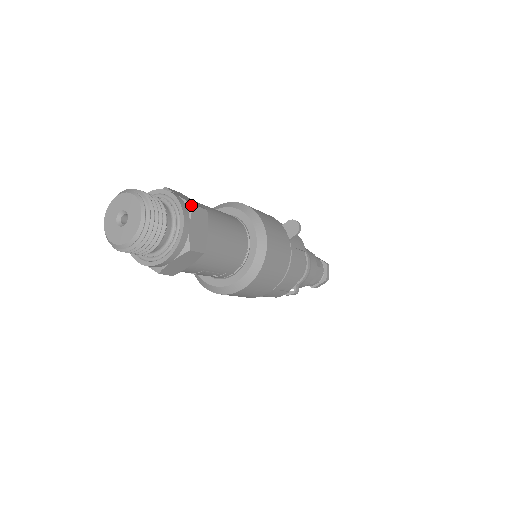
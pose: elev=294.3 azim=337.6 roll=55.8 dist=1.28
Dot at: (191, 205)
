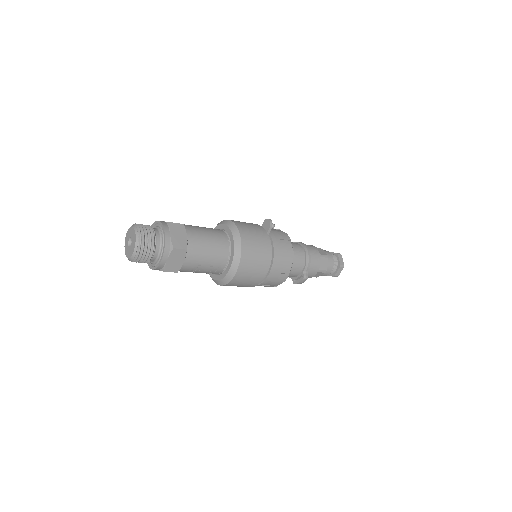
Dot at: (169, 223)
